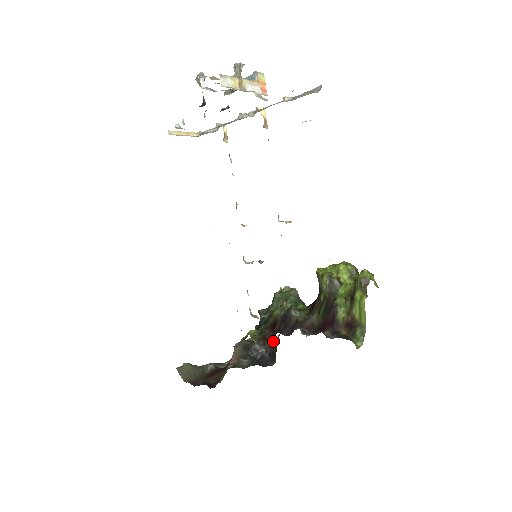
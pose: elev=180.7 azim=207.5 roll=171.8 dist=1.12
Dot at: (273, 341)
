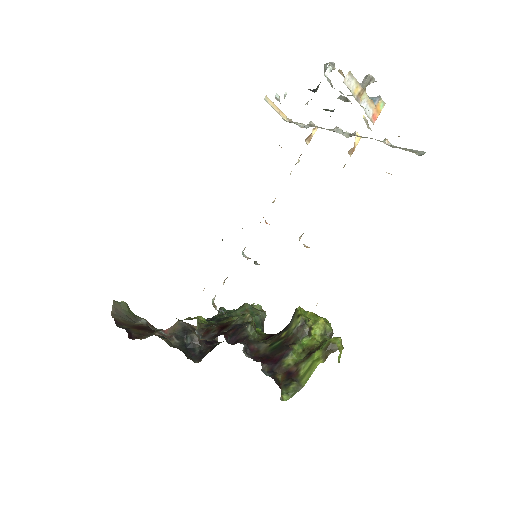
Dot at: occluded
